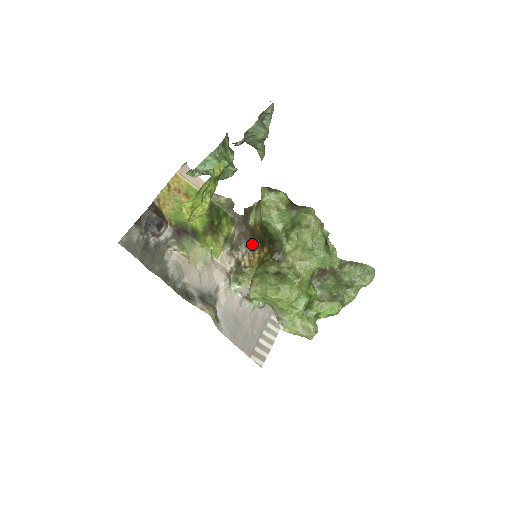
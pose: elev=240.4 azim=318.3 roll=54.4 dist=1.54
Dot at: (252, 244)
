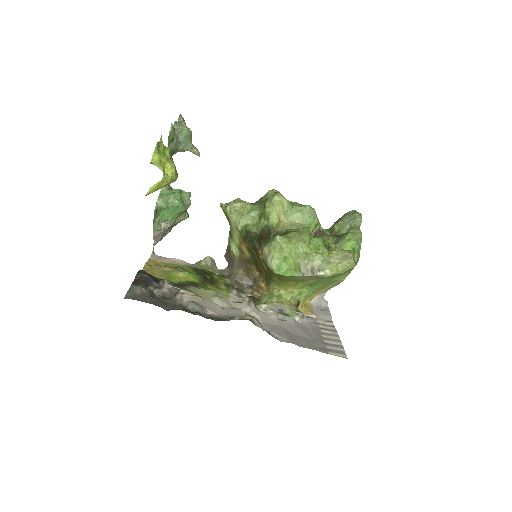
Dot at: (253, 282)
